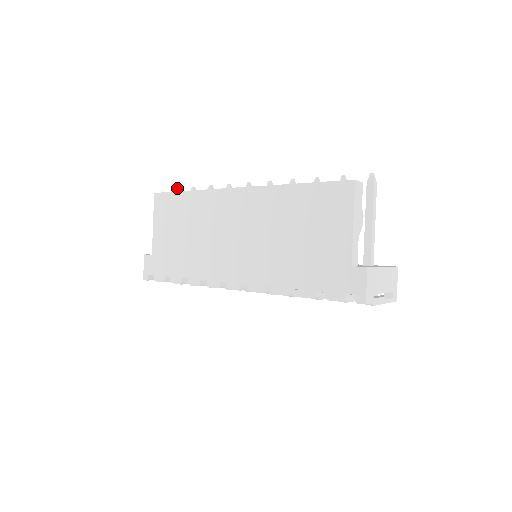
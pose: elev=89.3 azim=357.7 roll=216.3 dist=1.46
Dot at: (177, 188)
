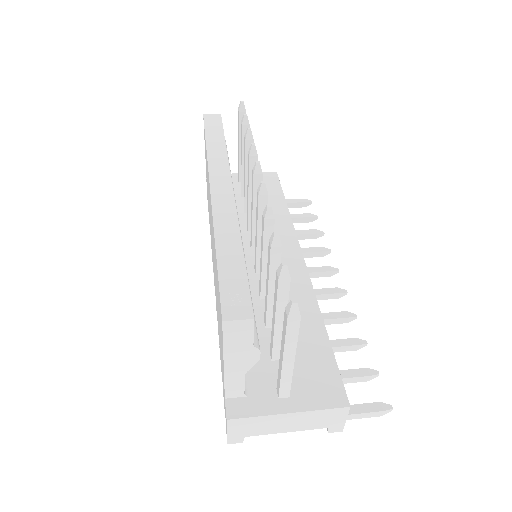
Dot at: (241, 103)
